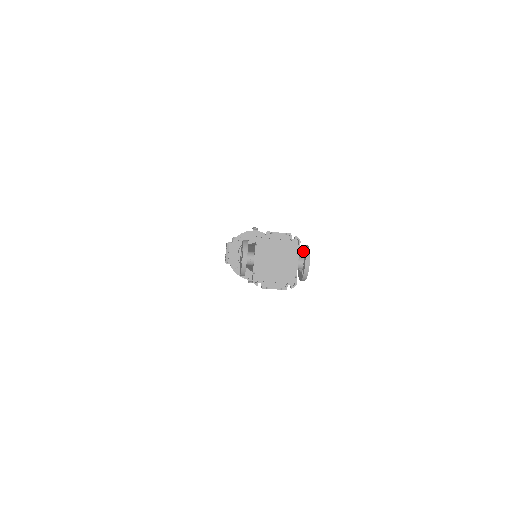
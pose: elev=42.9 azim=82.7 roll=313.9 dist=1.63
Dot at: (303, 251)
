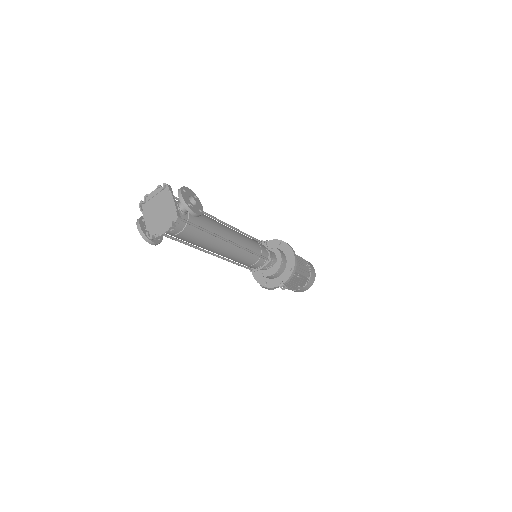
Dot at: occluded
